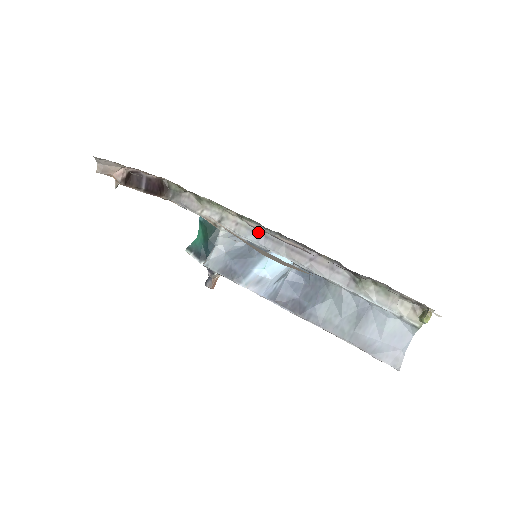
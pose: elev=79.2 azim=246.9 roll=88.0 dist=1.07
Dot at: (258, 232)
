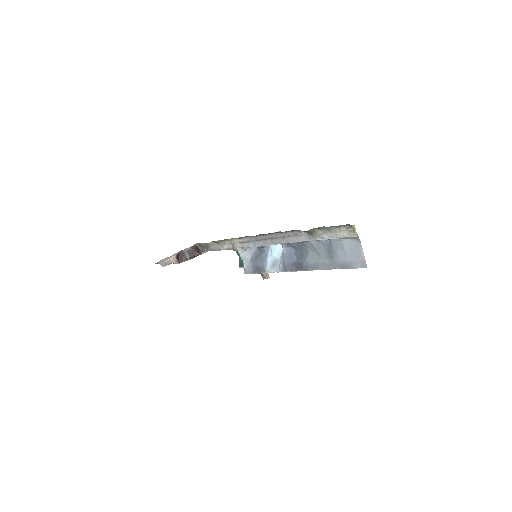
Dot at: (252, 240)
